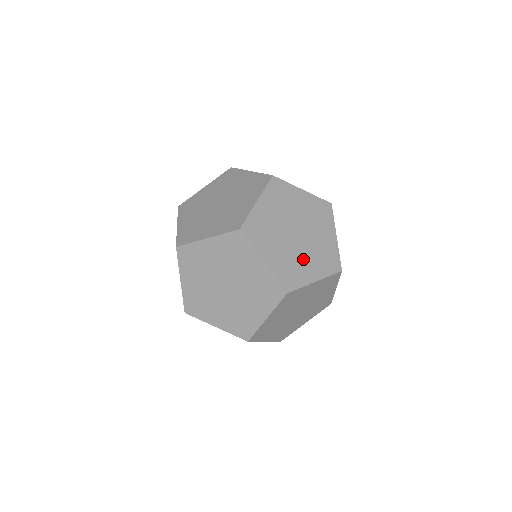
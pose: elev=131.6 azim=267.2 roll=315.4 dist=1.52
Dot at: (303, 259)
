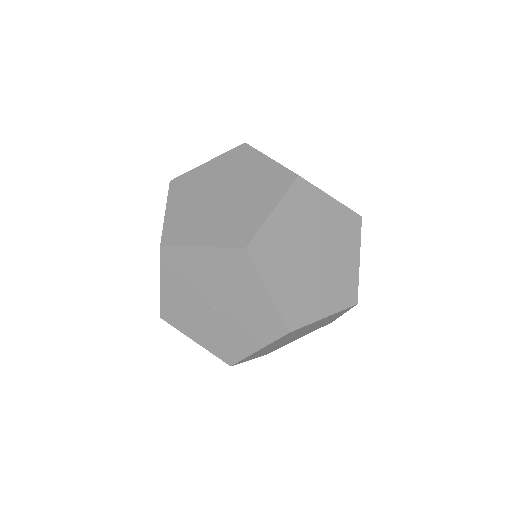
Dot at: occluded
